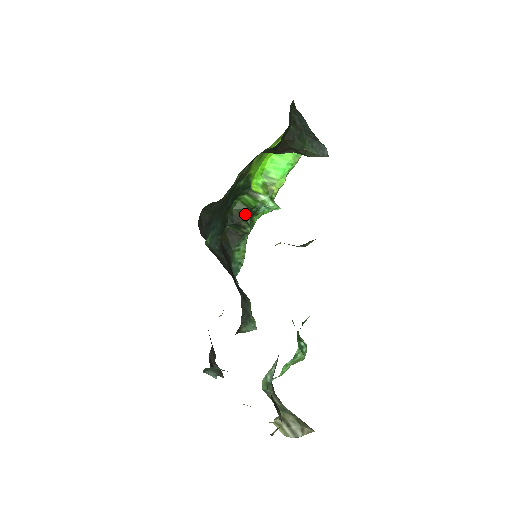
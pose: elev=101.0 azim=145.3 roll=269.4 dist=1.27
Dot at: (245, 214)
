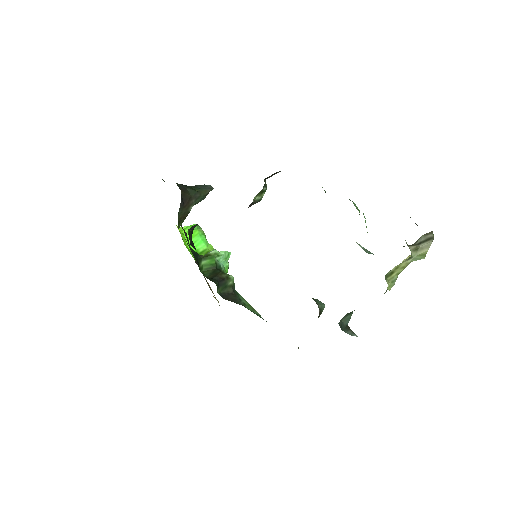
Dot at: (217, 271)
